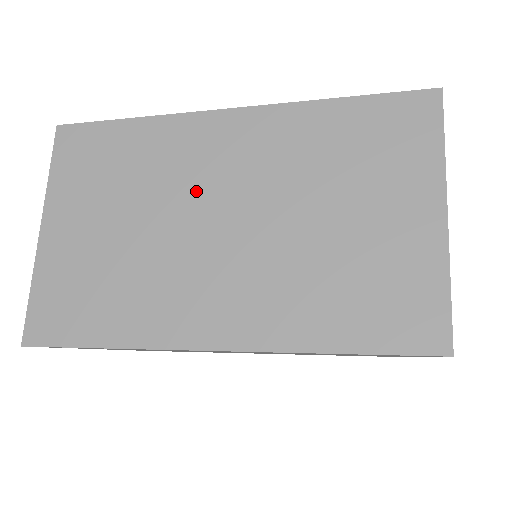
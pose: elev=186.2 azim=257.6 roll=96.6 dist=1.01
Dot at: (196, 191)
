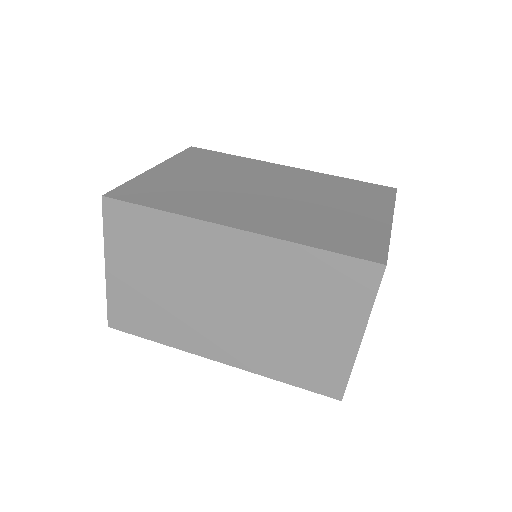
Dot at: (207, 277)
